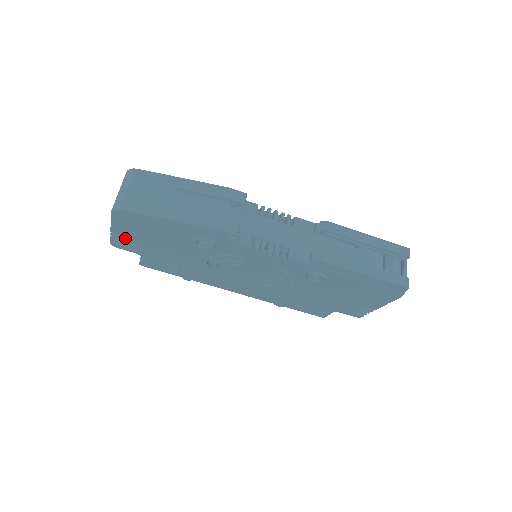
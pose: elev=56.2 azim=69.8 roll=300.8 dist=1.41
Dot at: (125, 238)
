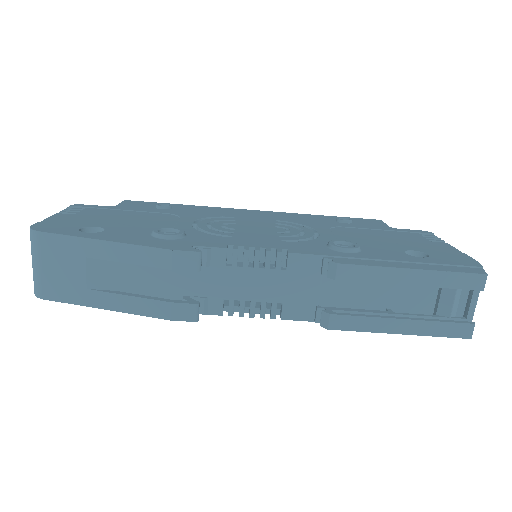
Dot at: occluded
